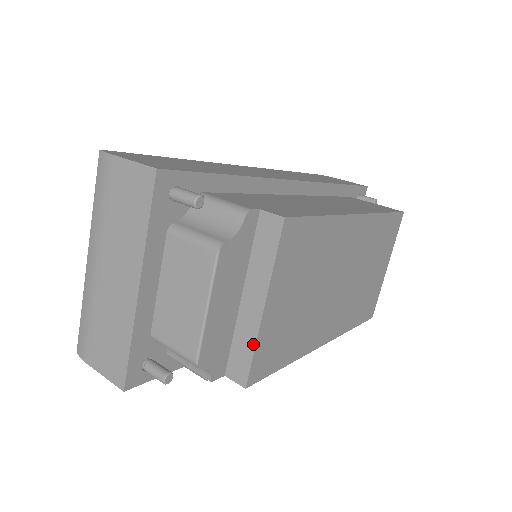
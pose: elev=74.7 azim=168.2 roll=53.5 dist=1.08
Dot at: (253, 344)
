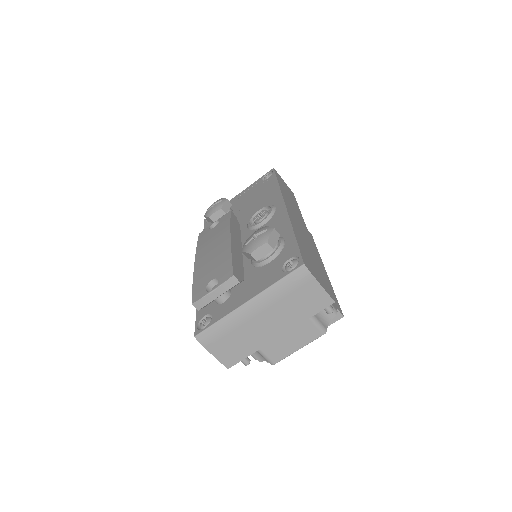
Dot at: occluded
